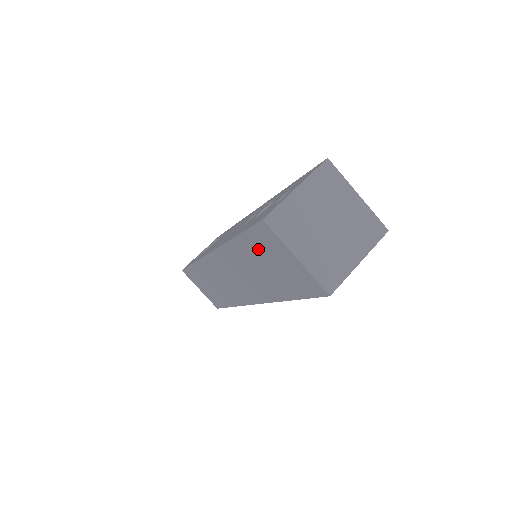
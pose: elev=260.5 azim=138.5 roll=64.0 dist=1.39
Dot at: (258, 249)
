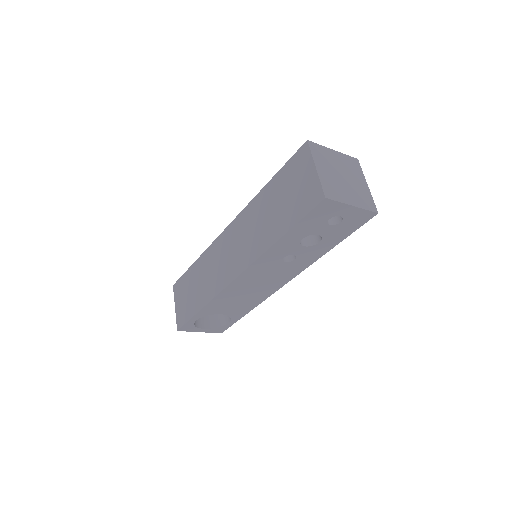
Dot at: (284, 182)
